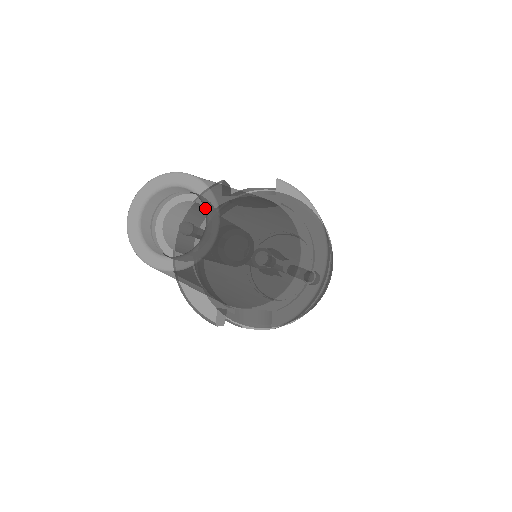
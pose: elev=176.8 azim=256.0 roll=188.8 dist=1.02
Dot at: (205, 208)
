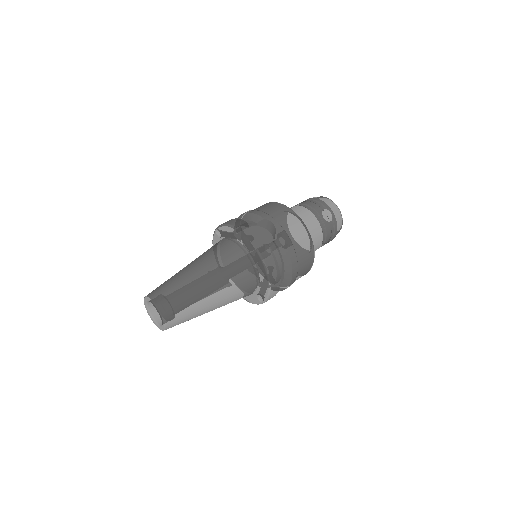
Dot at: (162, 321)
